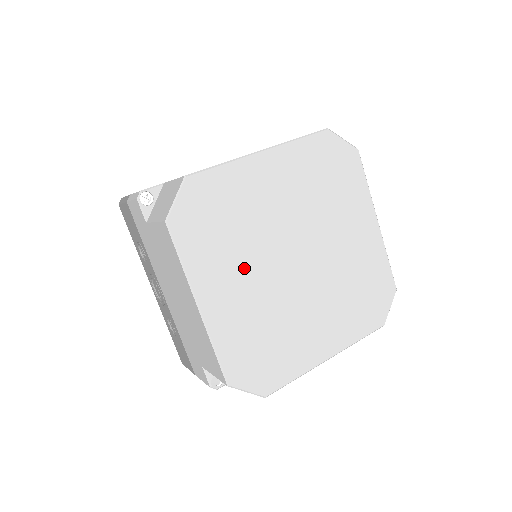
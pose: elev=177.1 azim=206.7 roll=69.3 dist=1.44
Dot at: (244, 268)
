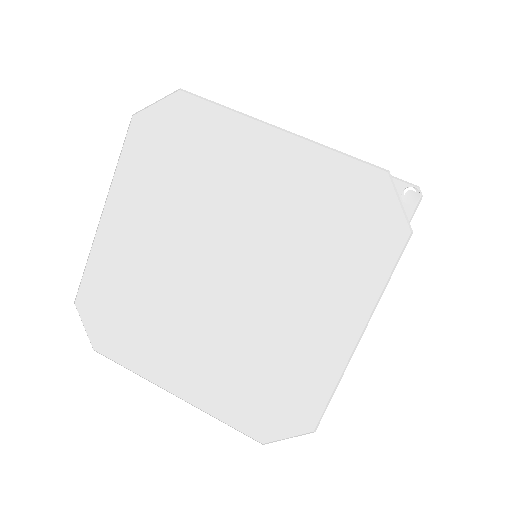
Dot at: (165, 223)
